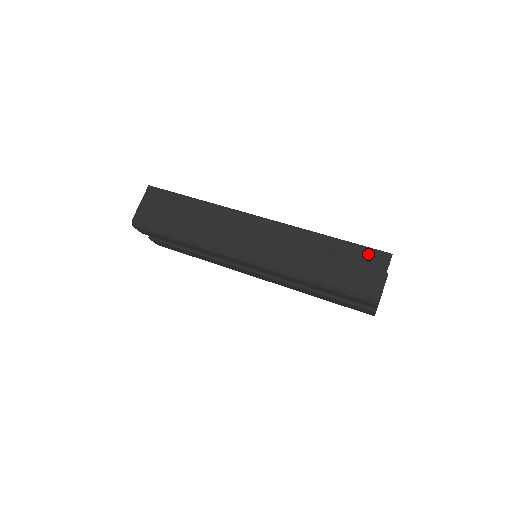
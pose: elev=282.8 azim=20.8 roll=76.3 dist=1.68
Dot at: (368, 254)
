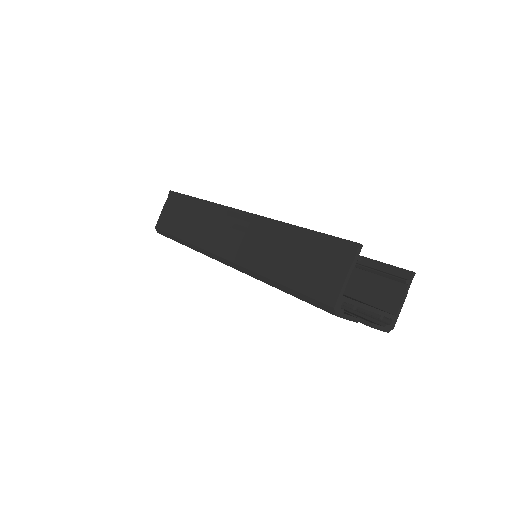
Dot at: (332, 246)
